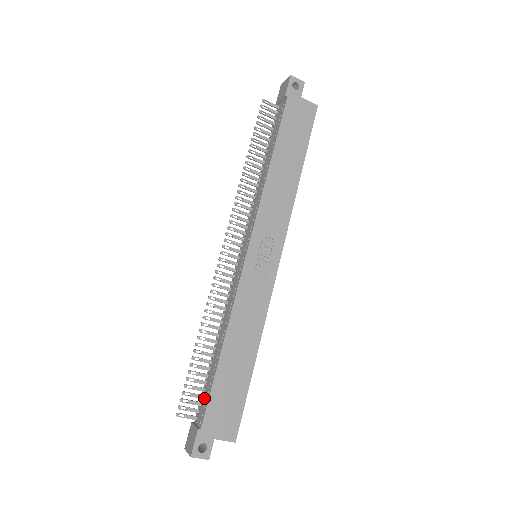
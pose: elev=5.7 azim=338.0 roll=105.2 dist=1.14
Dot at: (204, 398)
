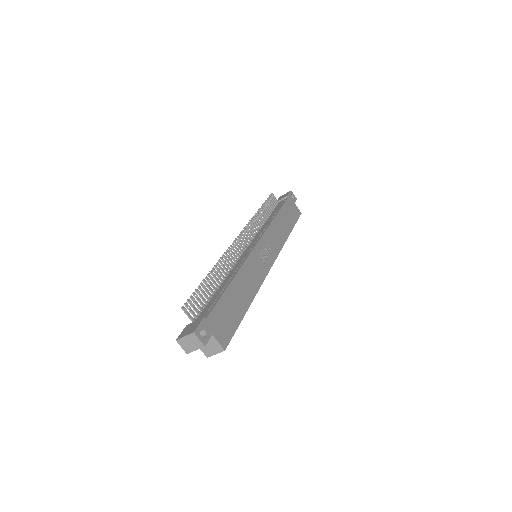
Dot at: (207, 308)
